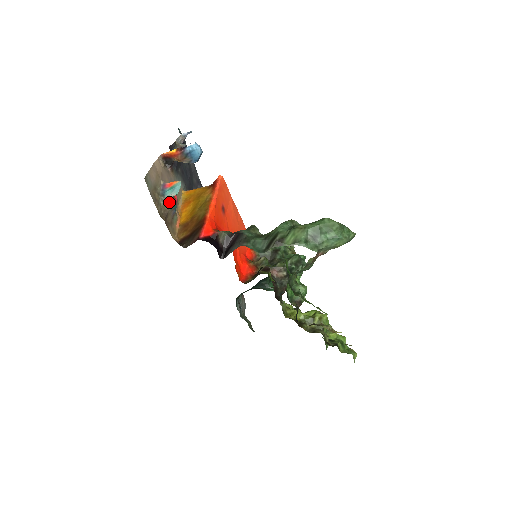
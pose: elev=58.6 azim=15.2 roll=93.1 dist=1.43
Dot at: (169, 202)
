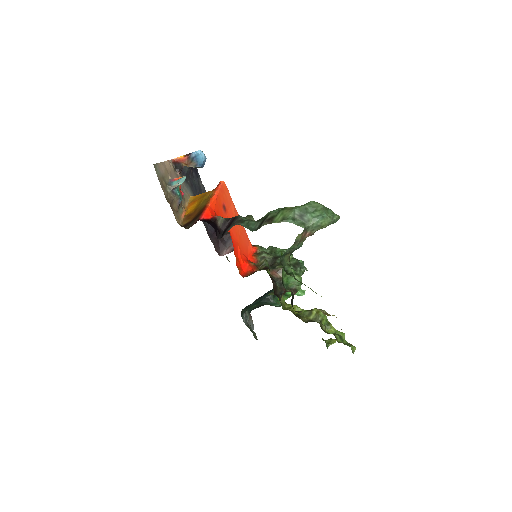
Dot at: (175, 191)
